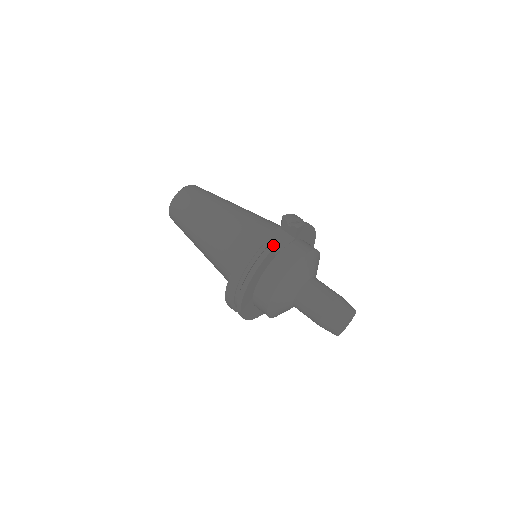
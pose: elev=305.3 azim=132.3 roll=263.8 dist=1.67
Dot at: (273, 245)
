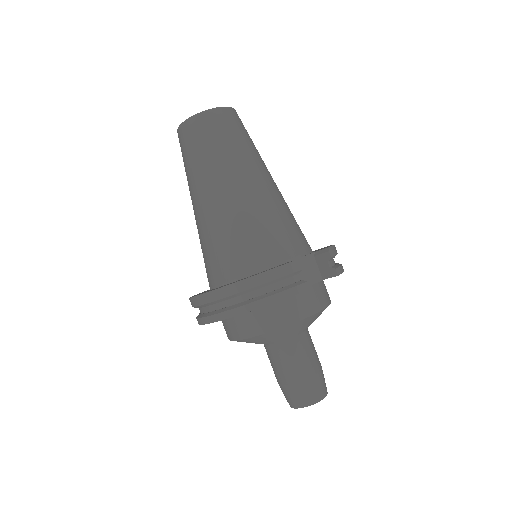
Dot at: (307, 286)
